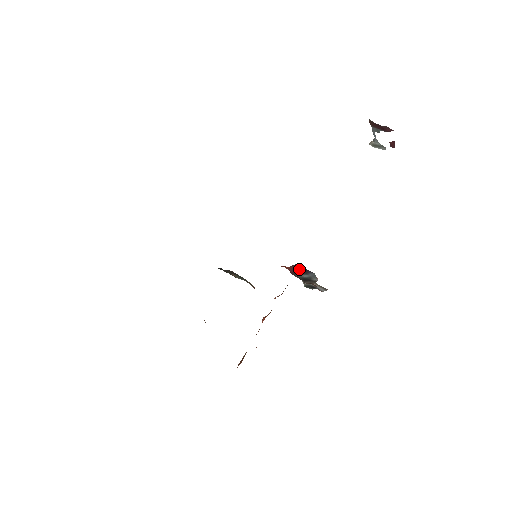
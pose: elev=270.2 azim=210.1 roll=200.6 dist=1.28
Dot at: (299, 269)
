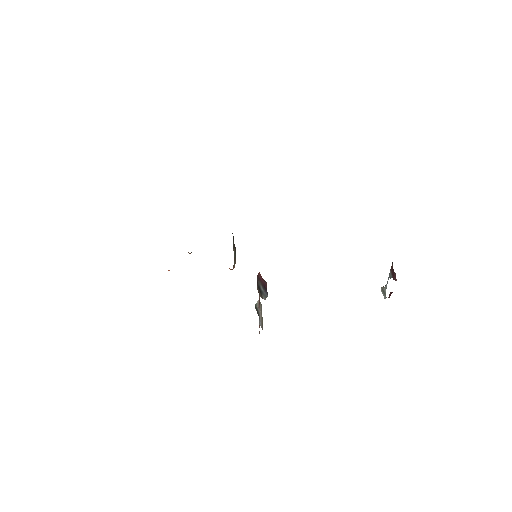
Dot at: (264, 283)
